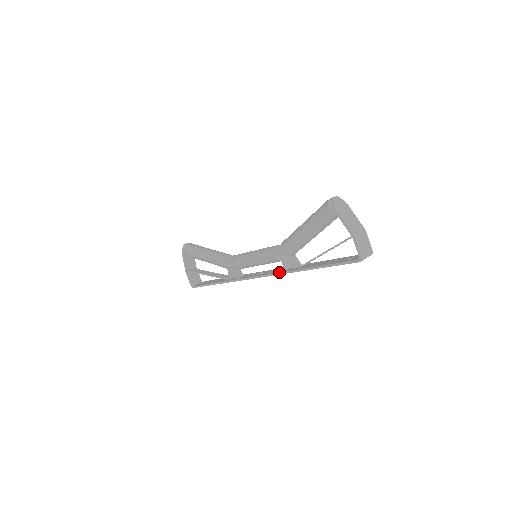
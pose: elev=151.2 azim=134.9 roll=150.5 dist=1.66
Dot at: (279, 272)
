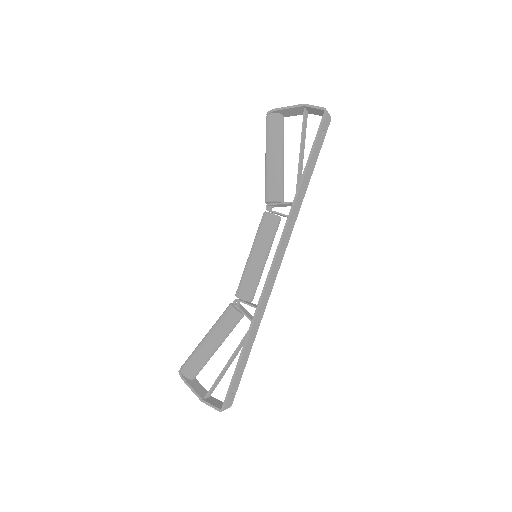
Dot at: occluded
